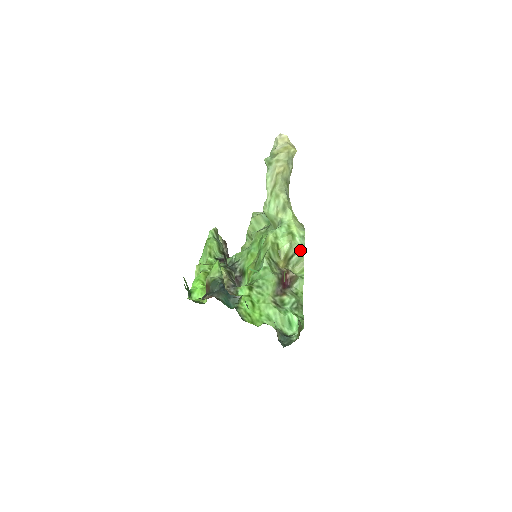
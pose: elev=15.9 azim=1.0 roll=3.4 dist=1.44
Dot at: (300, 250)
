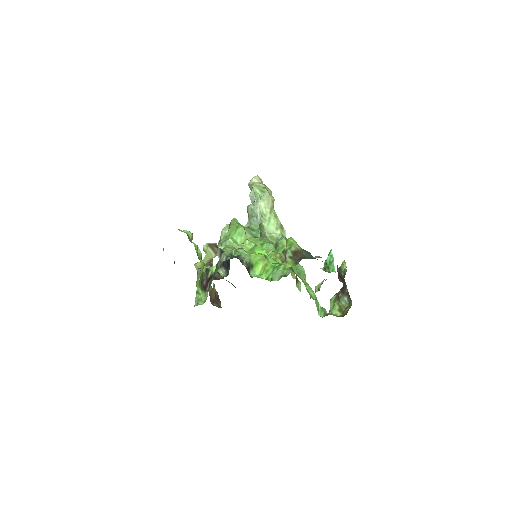
Dot at: occluded
